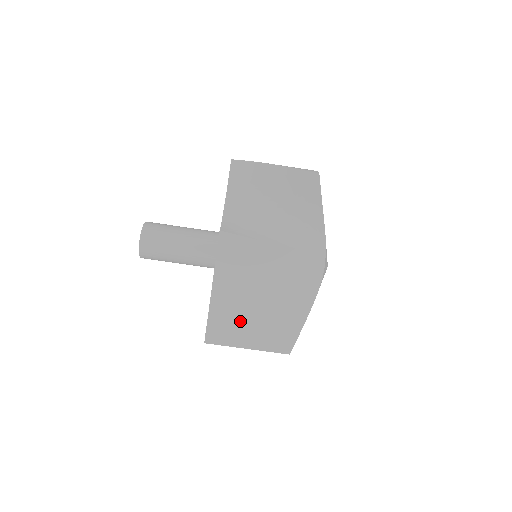
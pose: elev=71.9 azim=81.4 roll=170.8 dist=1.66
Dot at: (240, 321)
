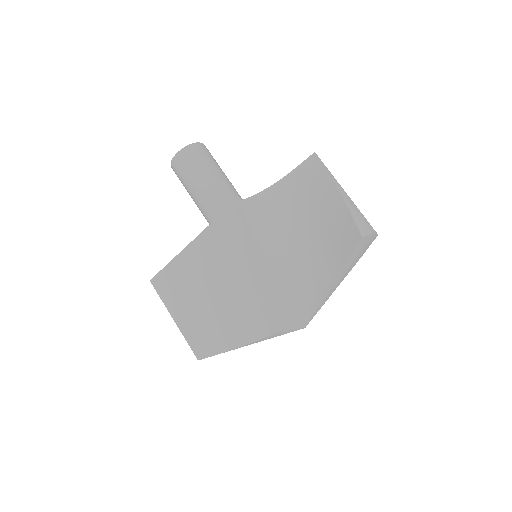
Dot at: (186, 293)
